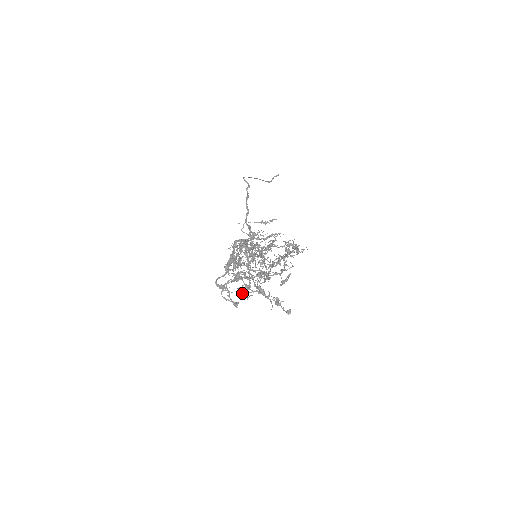
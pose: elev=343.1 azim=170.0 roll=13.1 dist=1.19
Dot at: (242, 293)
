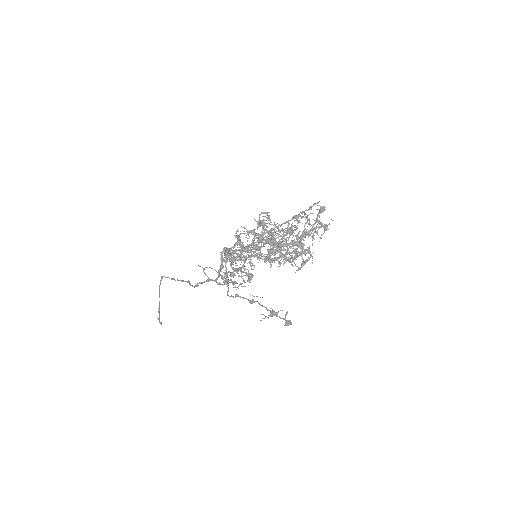
Dot at: (273, 250)
